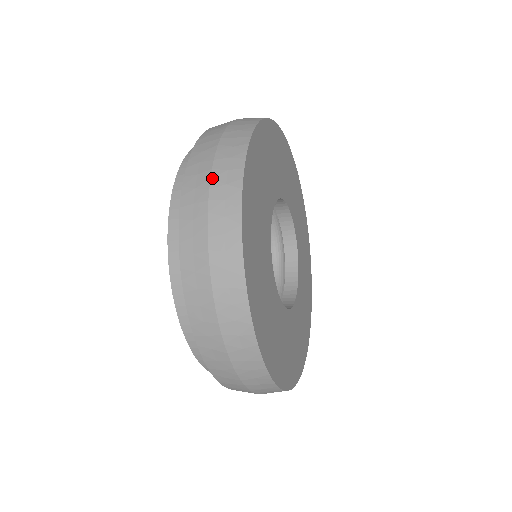
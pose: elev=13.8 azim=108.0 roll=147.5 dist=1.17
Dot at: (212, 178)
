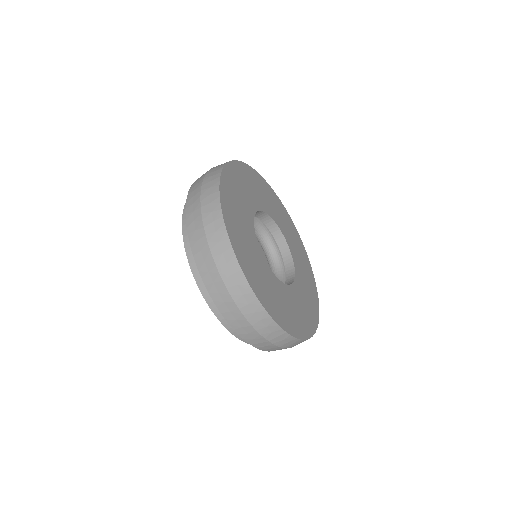
Dot at: occluded
